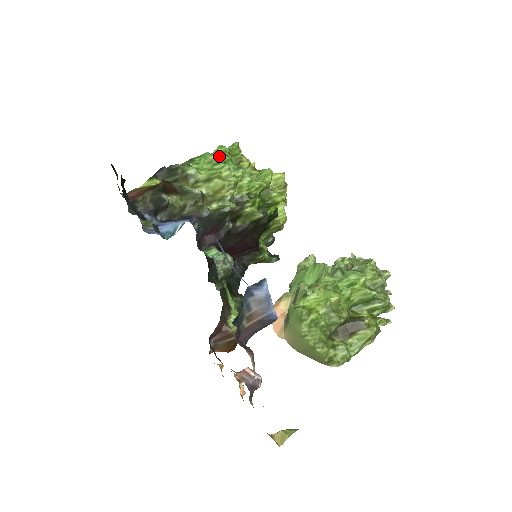
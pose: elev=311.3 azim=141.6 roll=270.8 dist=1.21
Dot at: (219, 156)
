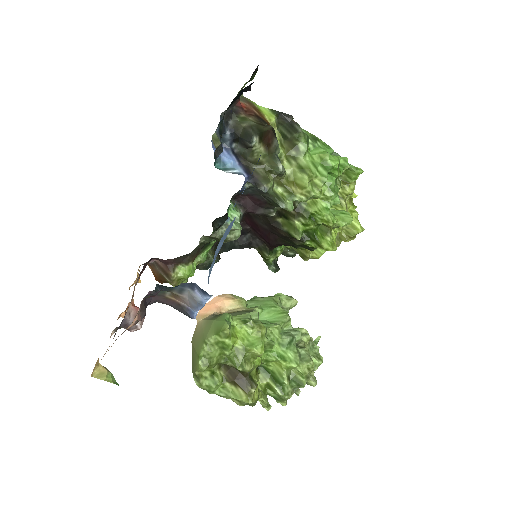
Dot at: (333, 165)
